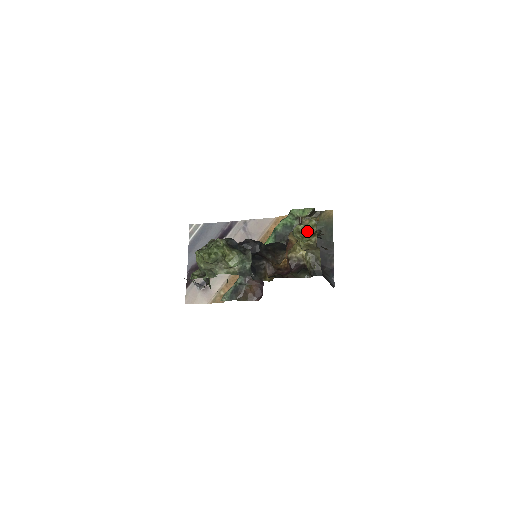
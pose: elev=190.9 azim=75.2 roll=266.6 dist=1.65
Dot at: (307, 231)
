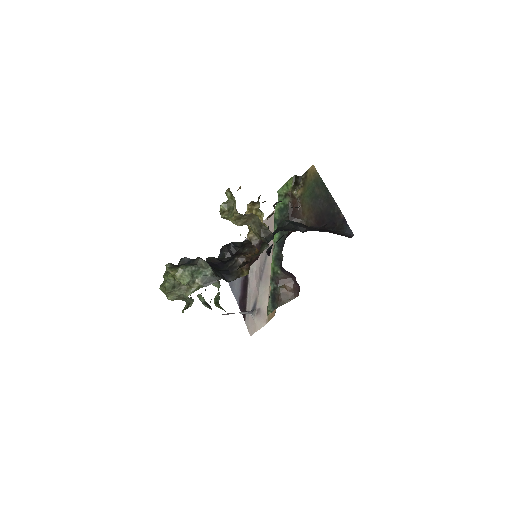
Dot at: (230, 206)
